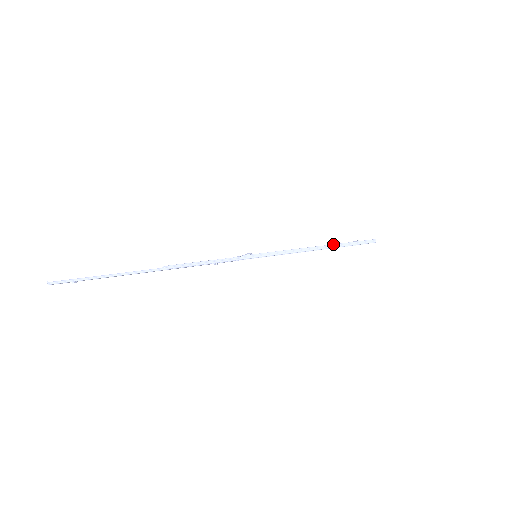
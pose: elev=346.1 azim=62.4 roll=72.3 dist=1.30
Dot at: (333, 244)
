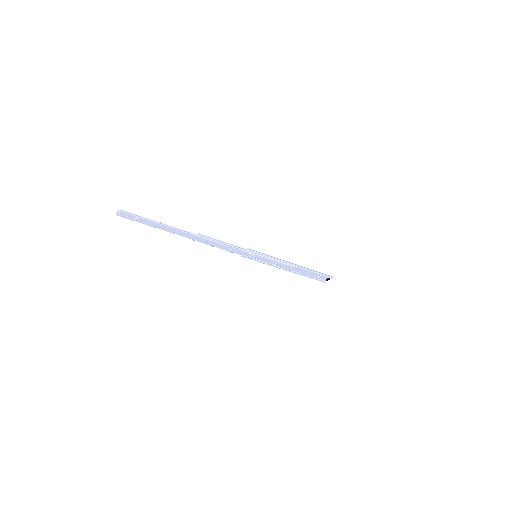
Dot at: occluded
